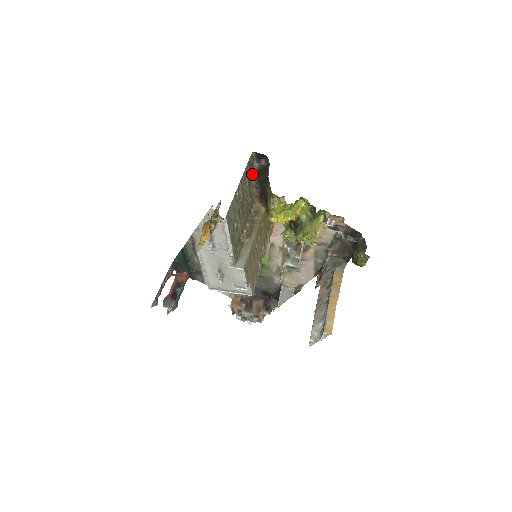
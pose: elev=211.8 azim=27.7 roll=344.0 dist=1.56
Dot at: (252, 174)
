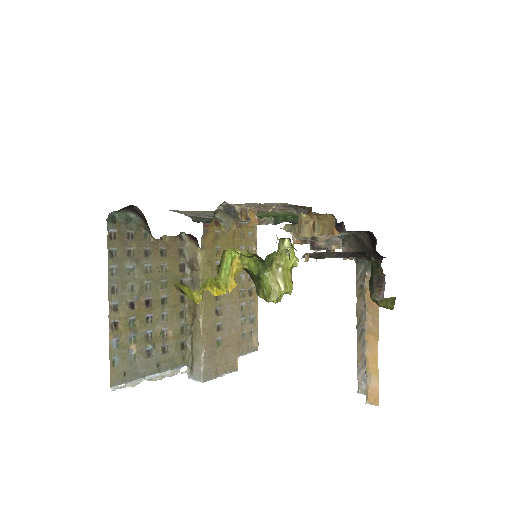
Dot at: (140, 231)
